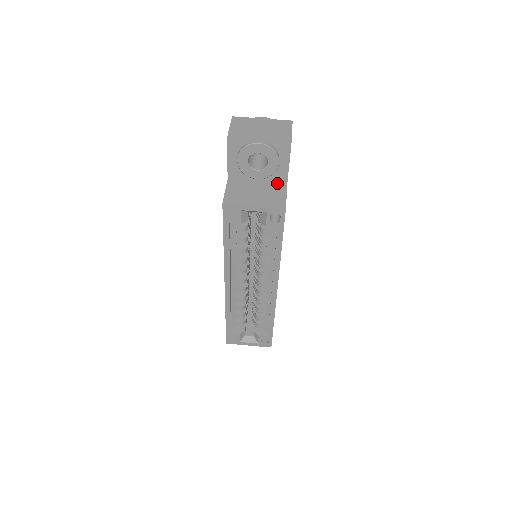
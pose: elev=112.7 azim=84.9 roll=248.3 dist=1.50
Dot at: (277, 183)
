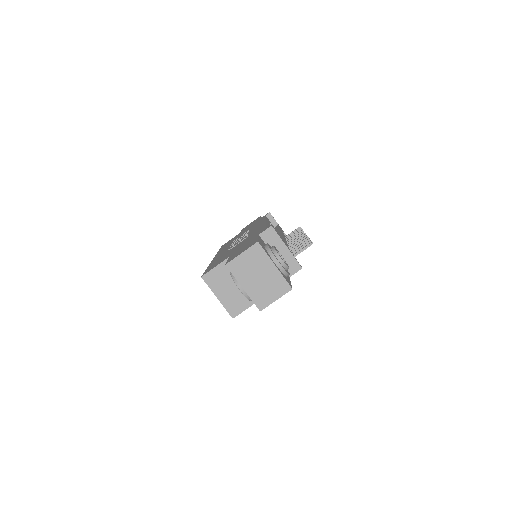
Dot at: occluded
